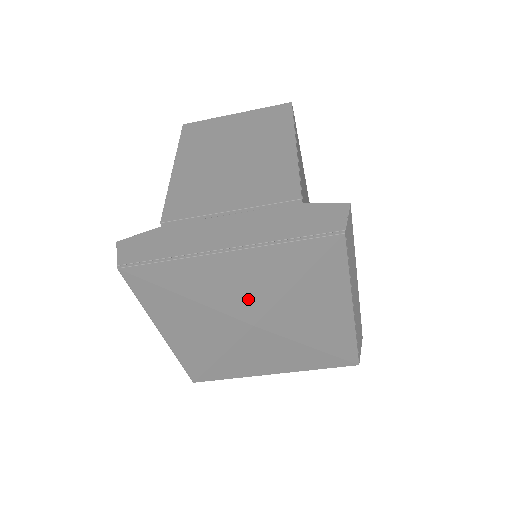
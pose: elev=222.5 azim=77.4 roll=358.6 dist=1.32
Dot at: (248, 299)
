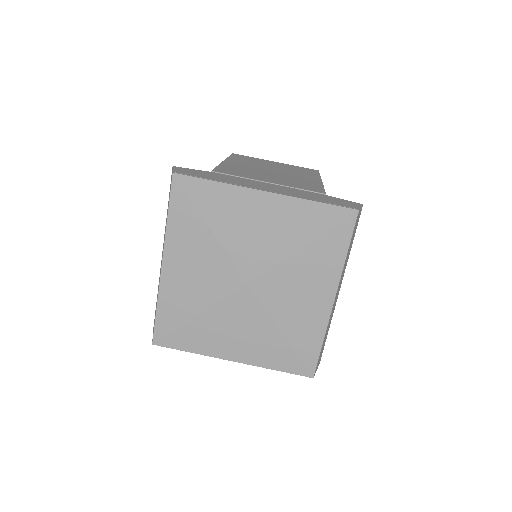
Dot at: (258, 249)
